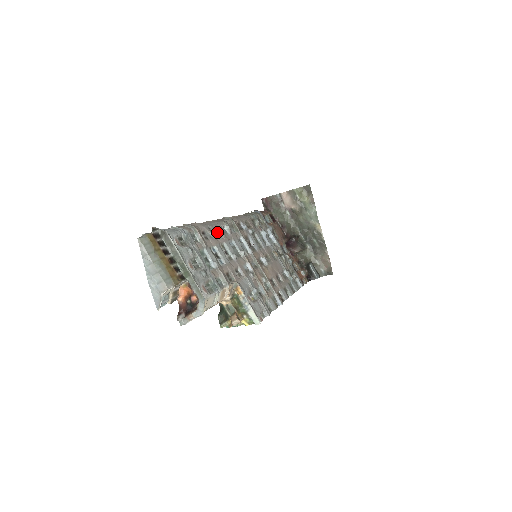
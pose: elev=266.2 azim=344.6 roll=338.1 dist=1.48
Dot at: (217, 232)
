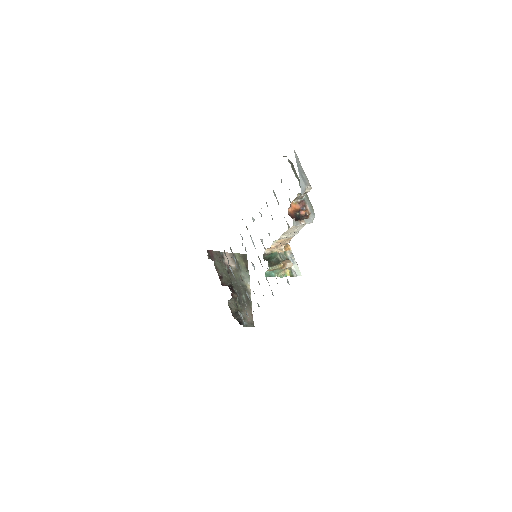
Dot at: (259, 212)
